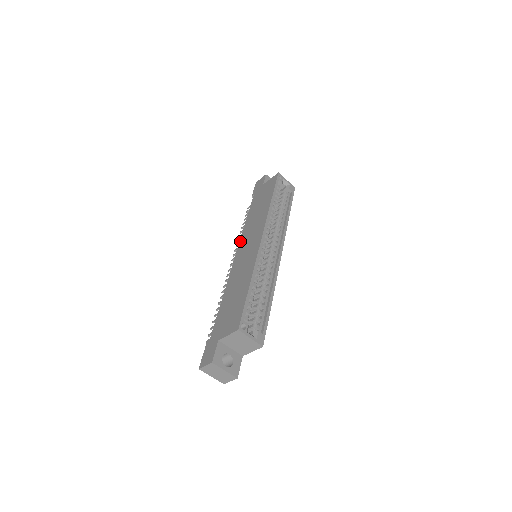
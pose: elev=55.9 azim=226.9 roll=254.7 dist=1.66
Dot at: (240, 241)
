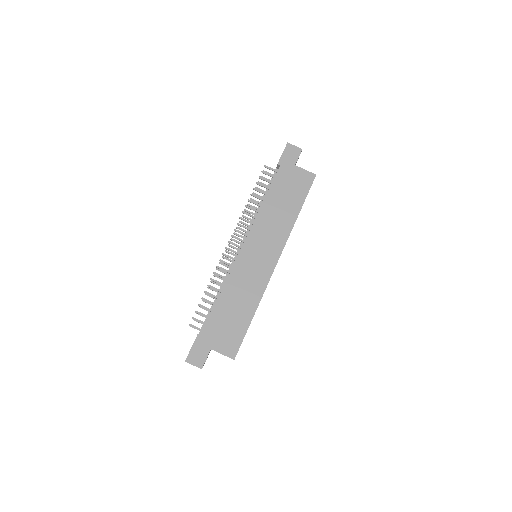
Dot at: (252, 231)
